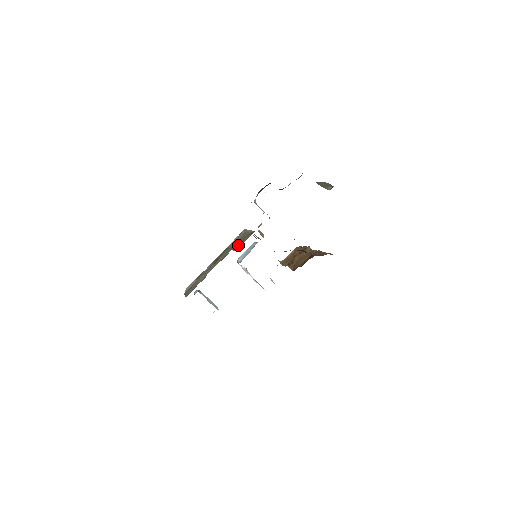
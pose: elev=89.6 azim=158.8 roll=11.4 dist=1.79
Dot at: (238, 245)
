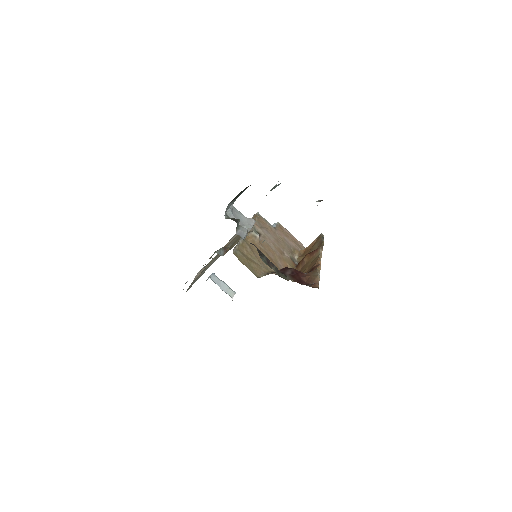
Dot at: (231, 246)
